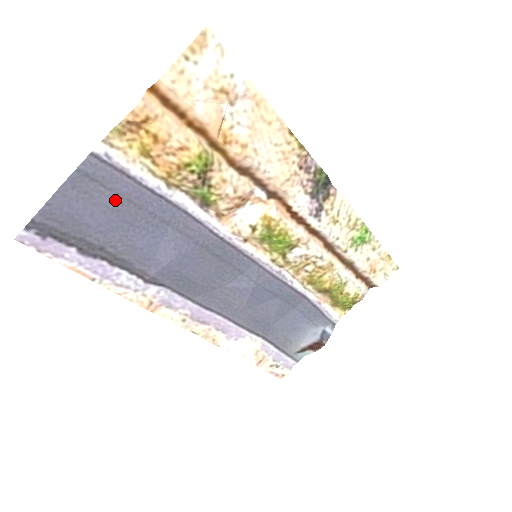
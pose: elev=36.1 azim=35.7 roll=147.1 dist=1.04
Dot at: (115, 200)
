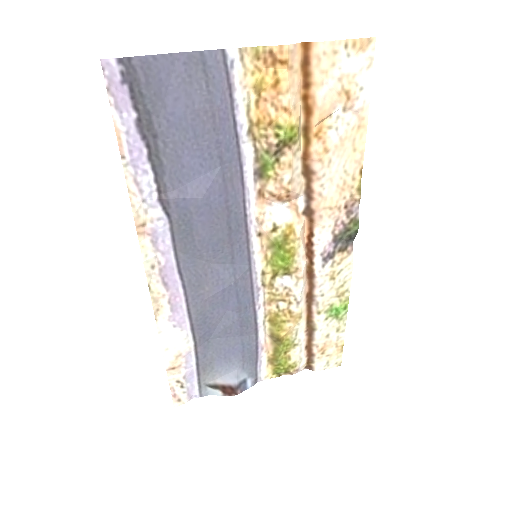
Dot at: (204, 104)
